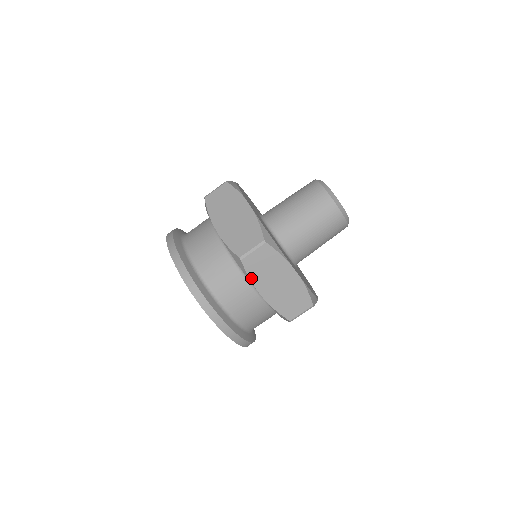
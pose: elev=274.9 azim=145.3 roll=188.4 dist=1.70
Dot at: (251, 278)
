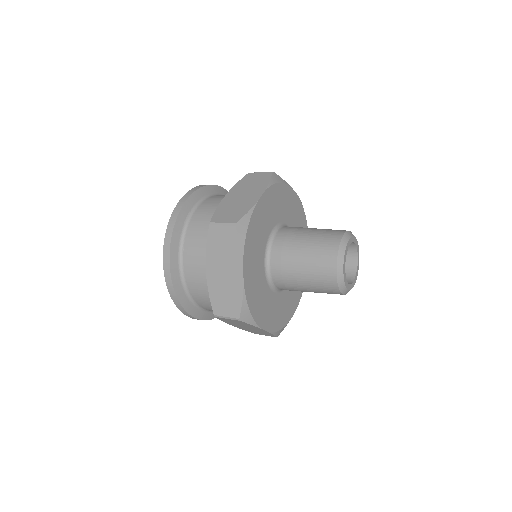
Dot at: (208, 248)
